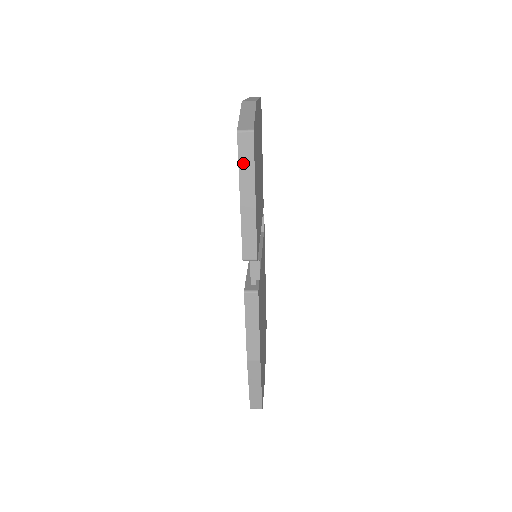
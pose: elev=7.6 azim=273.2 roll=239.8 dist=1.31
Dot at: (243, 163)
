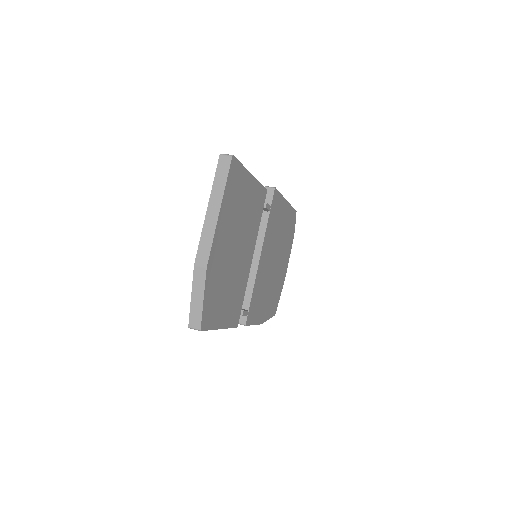
Dot at: occluded
